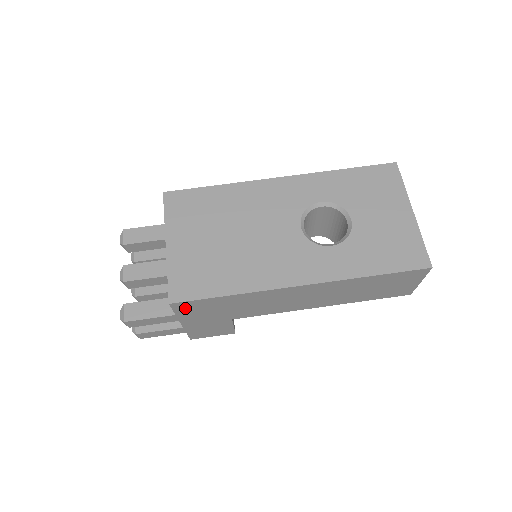
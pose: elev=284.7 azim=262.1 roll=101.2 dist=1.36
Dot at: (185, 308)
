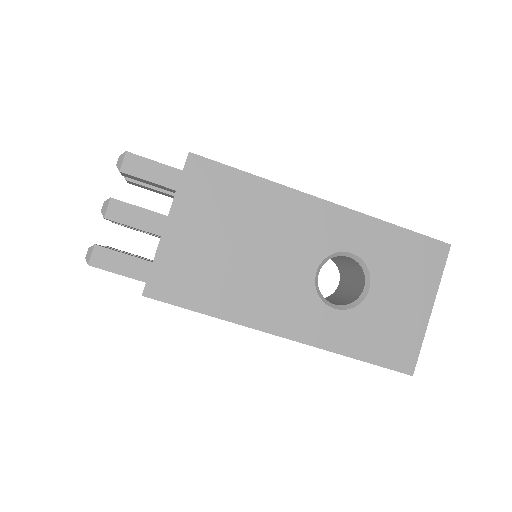
Dot at: occluded
